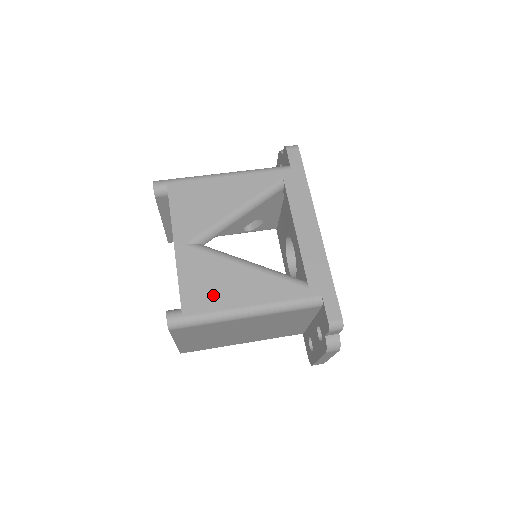
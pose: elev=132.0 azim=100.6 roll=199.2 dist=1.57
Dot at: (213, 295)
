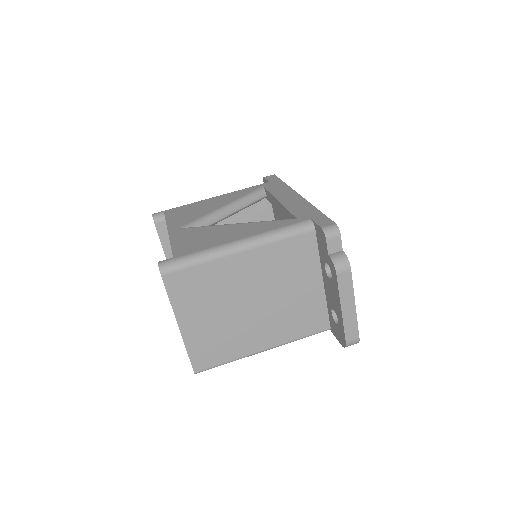
Dot at: (204, 243)
